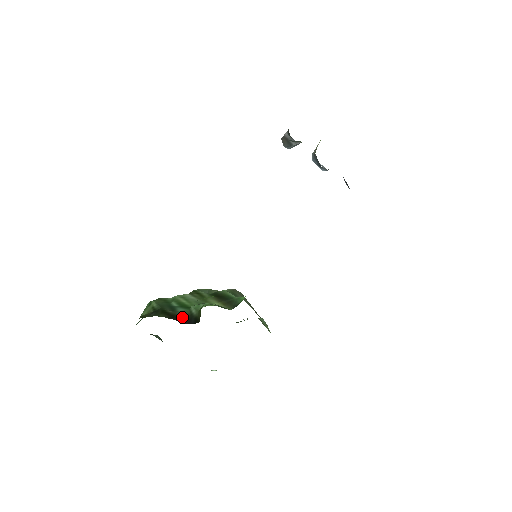
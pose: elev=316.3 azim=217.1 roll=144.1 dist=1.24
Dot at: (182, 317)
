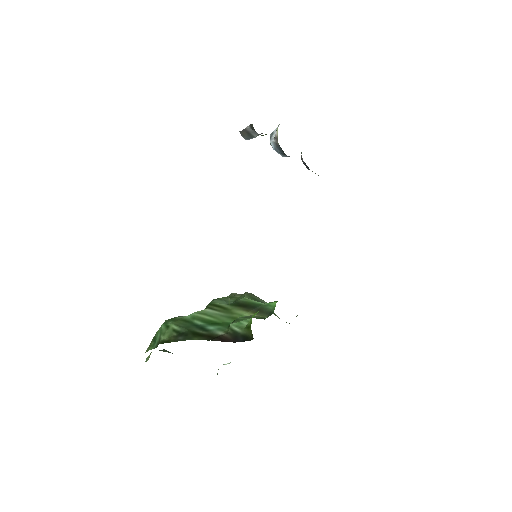
Dot at: (223, 336)
